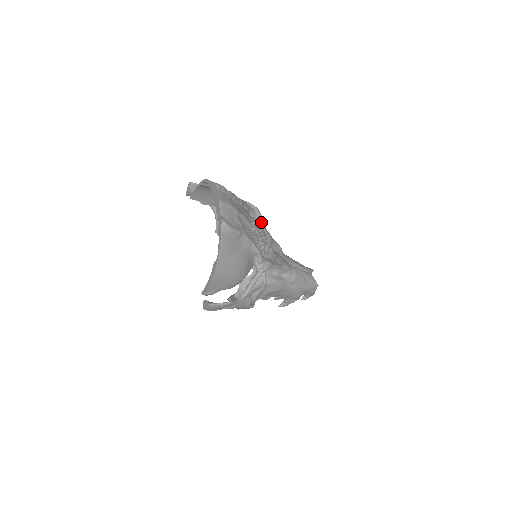
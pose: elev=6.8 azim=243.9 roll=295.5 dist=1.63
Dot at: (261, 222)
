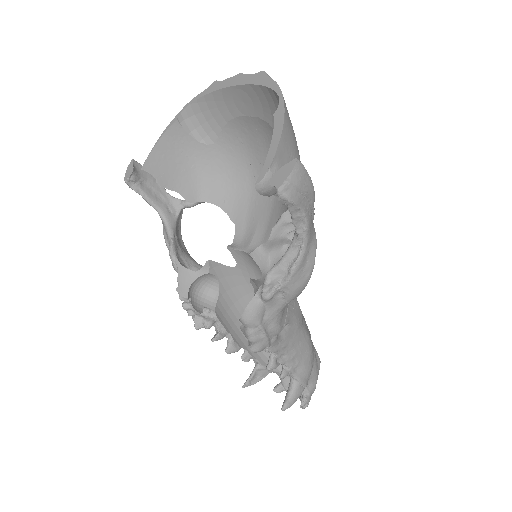
Dot at: occluded
